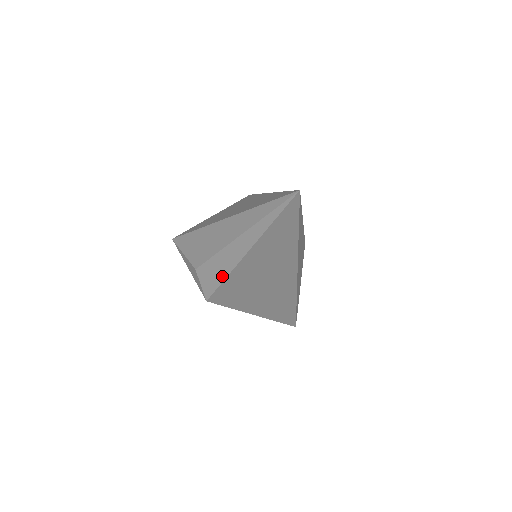
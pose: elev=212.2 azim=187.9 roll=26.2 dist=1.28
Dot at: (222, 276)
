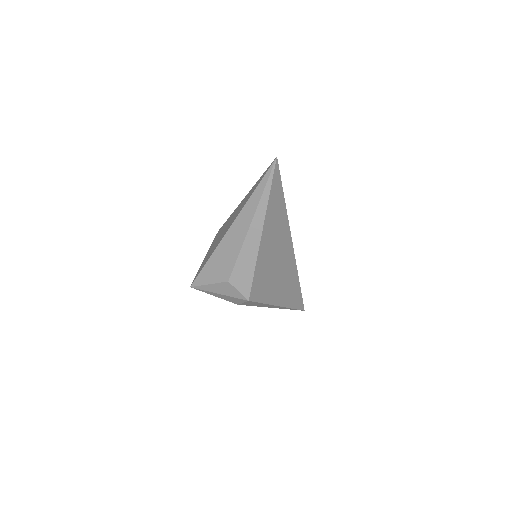
Dot at: (252, 267)
